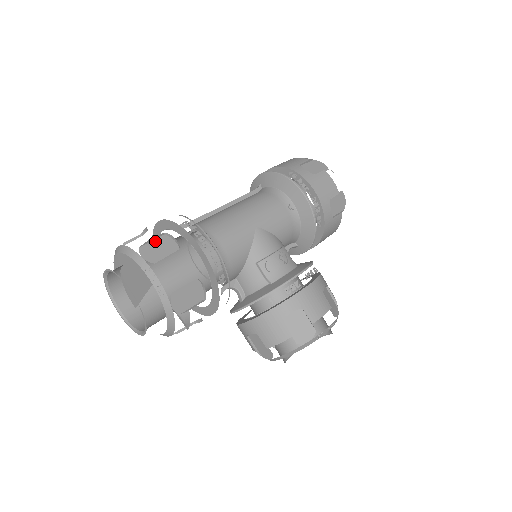
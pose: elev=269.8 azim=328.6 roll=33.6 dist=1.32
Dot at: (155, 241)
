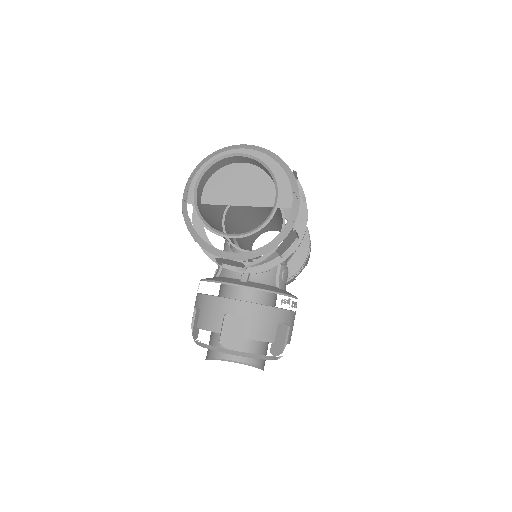
Dot at: occluded
